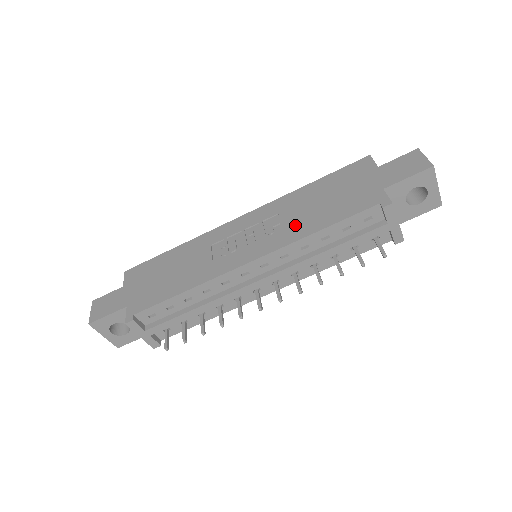
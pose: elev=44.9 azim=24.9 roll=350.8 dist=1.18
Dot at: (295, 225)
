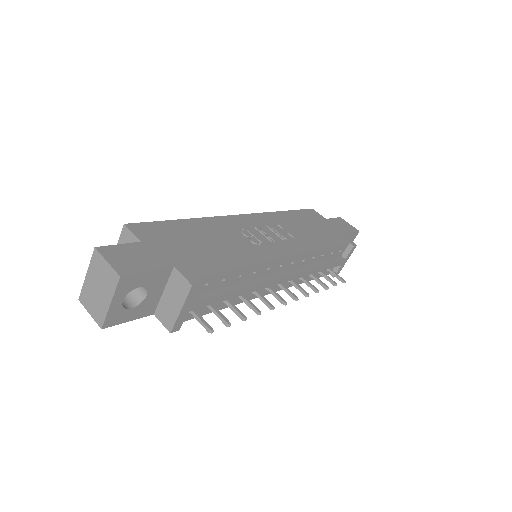
Dot at: (303, 238)
